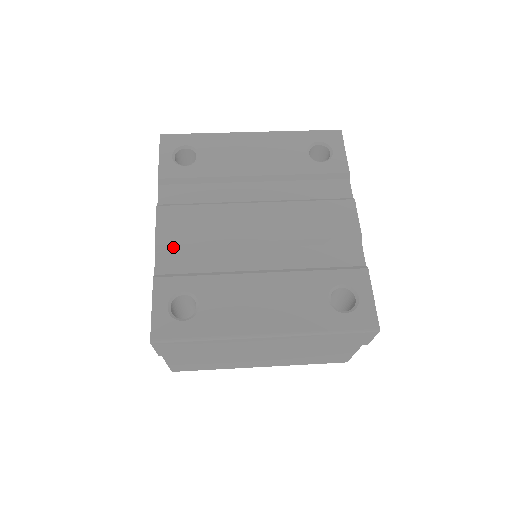
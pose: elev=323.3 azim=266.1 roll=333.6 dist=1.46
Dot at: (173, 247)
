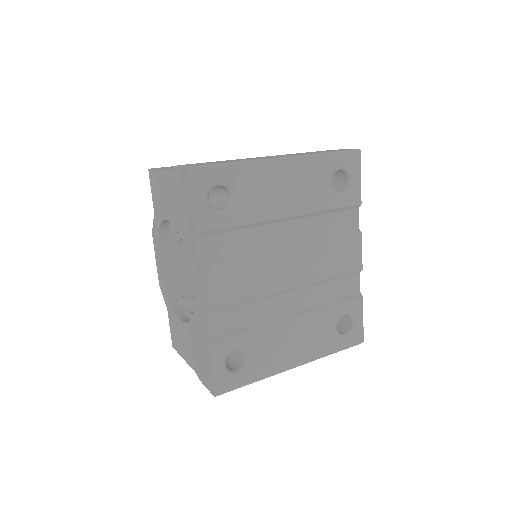
Dot at: (221, 309)
